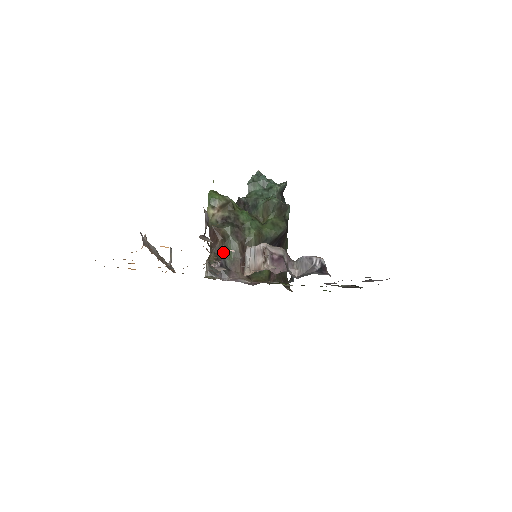
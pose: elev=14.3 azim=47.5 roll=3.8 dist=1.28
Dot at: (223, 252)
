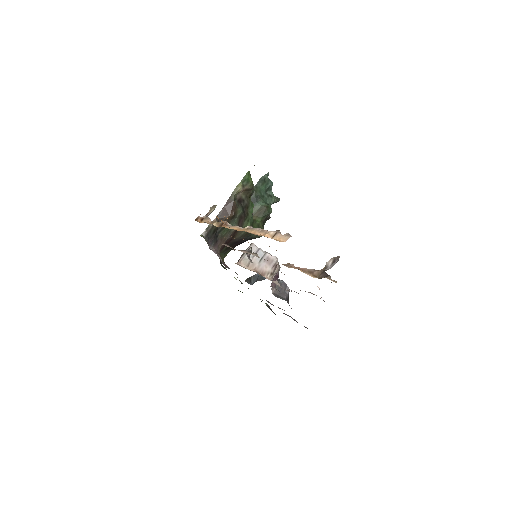
Dot at: occluded
